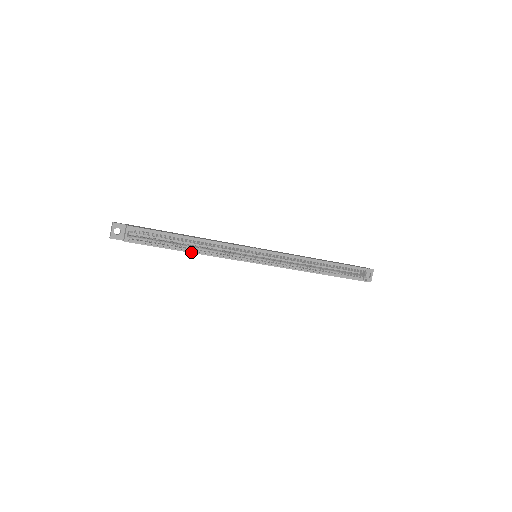
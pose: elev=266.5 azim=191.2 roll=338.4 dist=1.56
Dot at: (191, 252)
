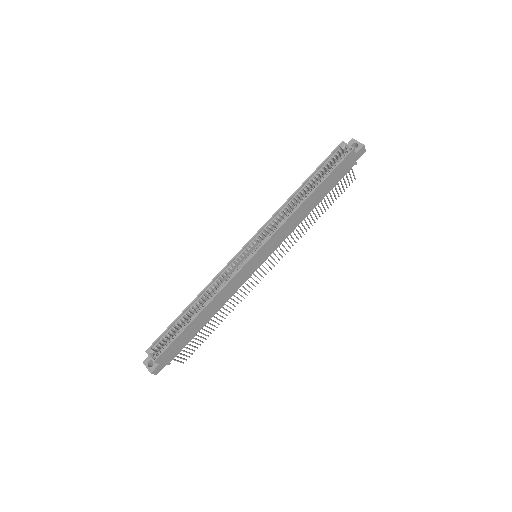
Dot at: (200, 312)
